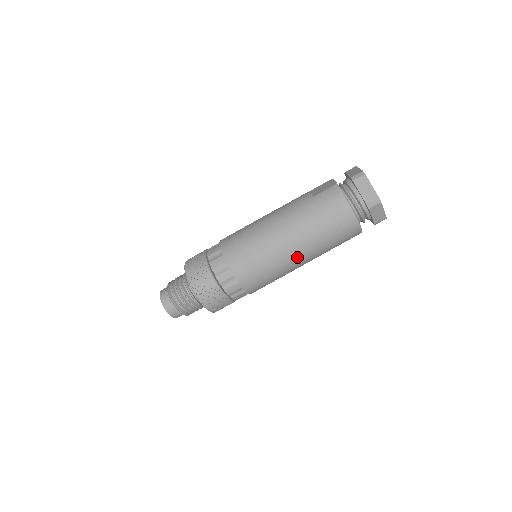
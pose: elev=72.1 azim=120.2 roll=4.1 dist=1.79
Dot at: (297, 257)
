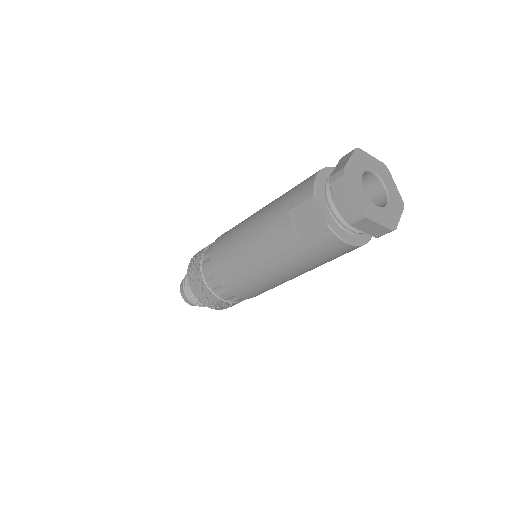
Dot at: occluded
